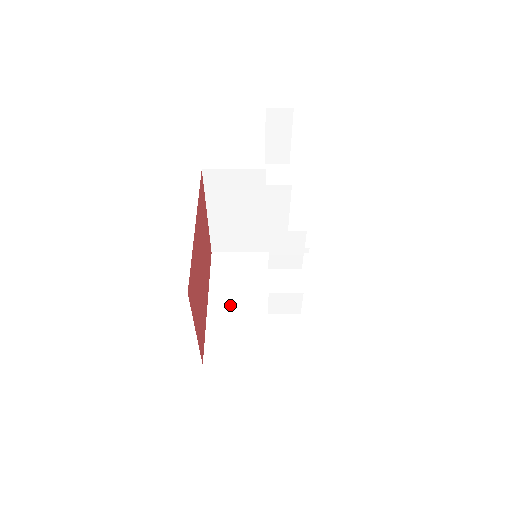
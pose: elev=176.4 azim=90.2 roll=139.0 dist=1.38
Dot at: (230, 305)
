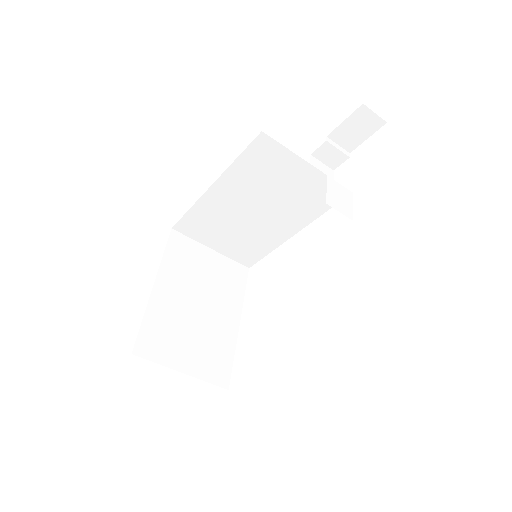
Dot at: occluded
